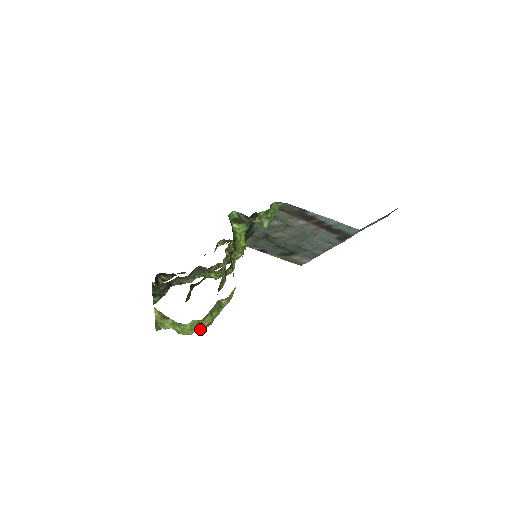
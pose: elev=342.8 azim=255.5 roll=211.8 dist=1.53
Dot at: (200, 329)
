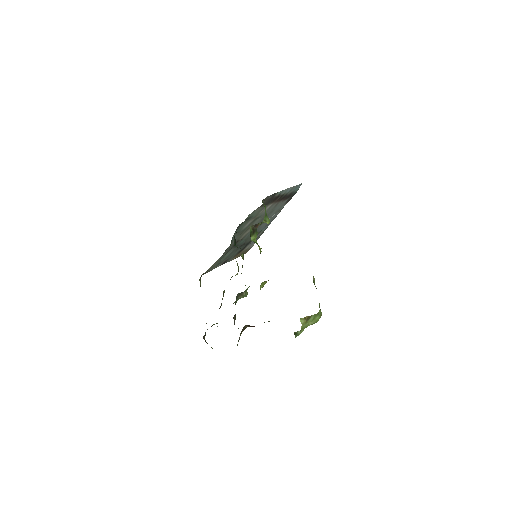
Dot at: (320, 309)
